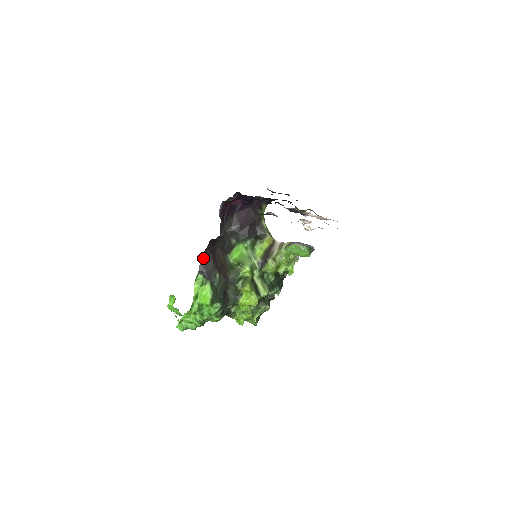
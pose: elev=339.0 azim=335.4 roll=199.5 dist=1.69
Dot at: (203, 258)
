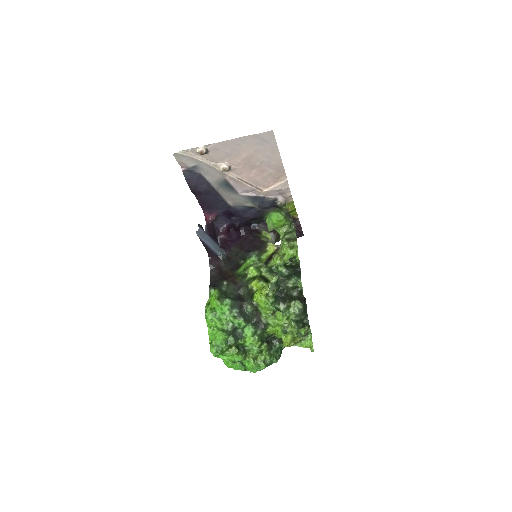
Dot at: (212, 277)
